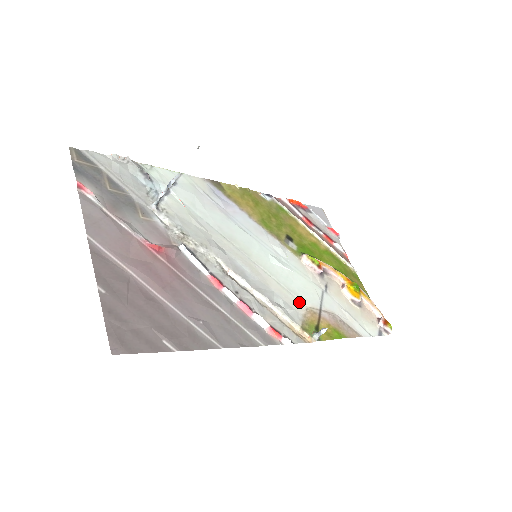
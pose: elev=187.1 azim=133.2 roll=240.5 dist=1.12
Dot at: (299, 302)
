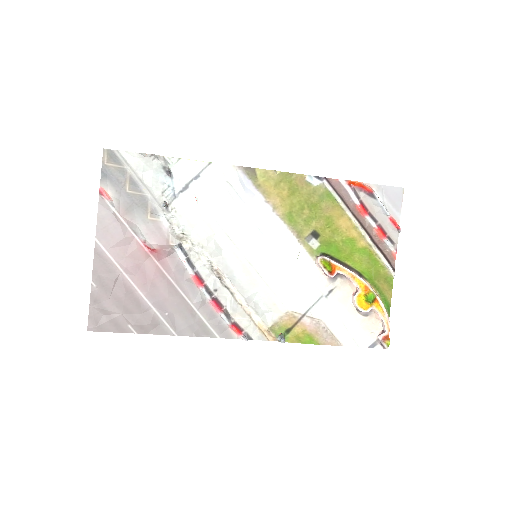
Dot at: (282, 305)
